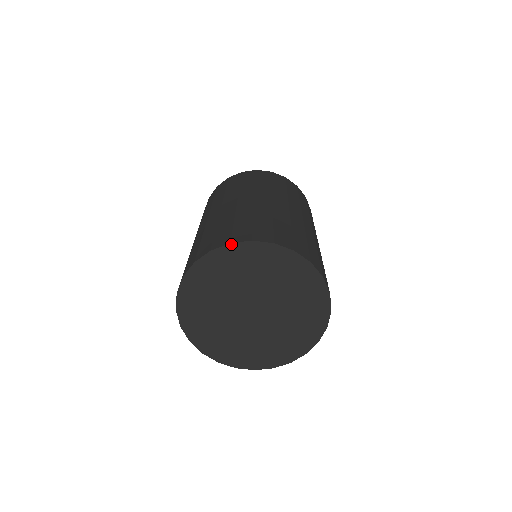
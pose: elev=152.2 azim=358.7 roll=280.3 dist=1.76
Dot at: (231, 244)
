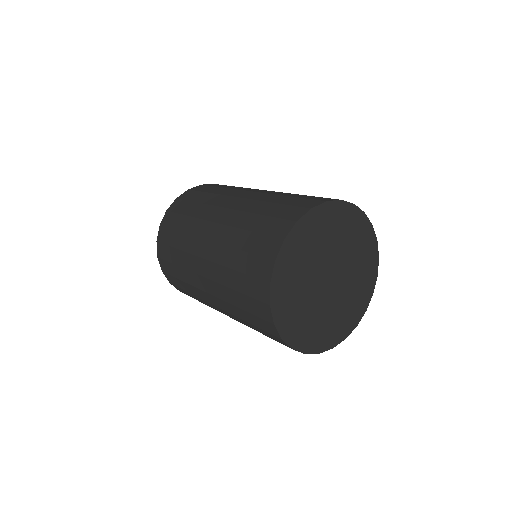
Dot at: (297, 222)
